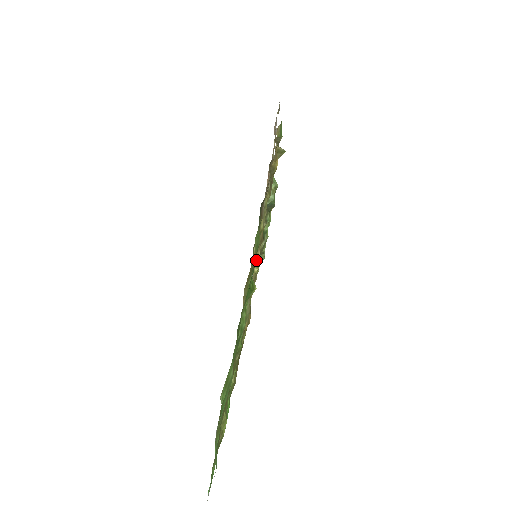
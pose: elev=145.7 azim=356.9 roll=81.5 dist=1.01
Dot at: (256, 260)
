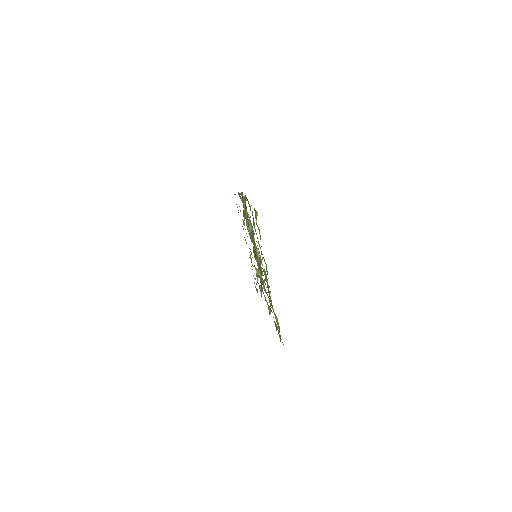
Dot at: (256, 251)
